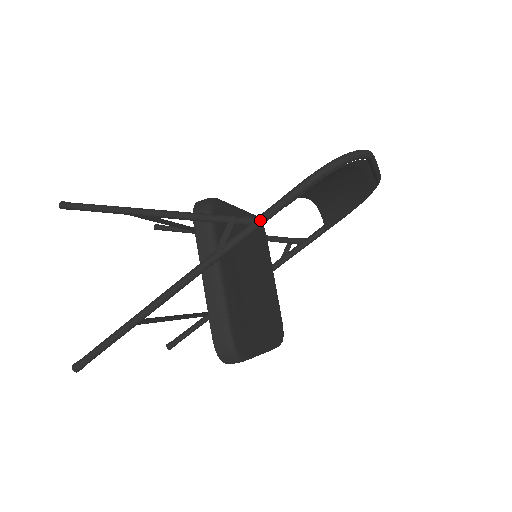
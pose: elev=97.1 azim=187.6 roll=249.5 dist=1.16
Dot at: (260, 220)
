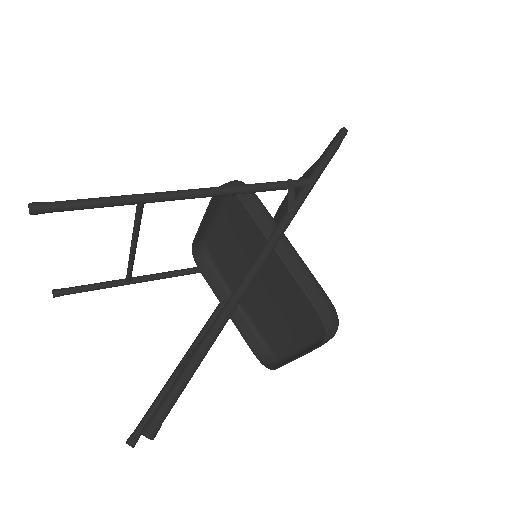
Dot at: (315, 178)
